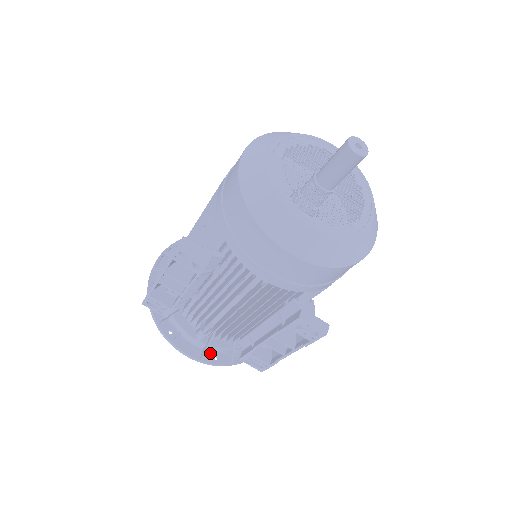
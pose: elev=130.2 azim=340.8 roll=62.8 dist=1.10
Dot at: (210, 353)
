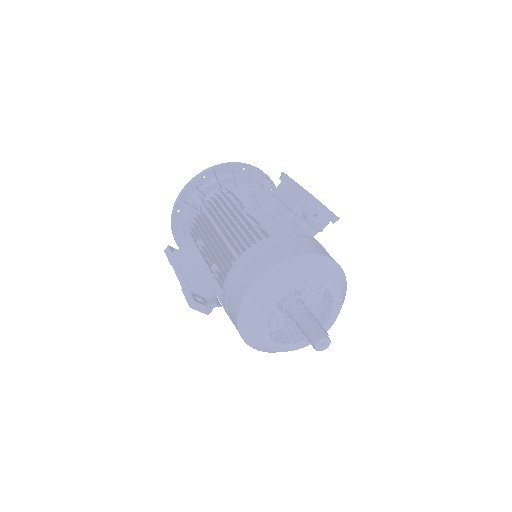
Dot at: occluded
